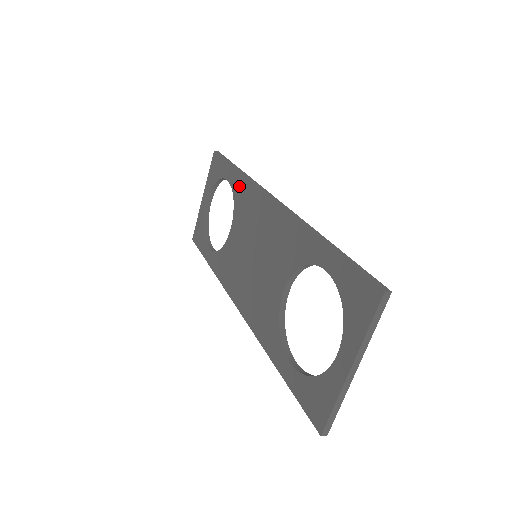
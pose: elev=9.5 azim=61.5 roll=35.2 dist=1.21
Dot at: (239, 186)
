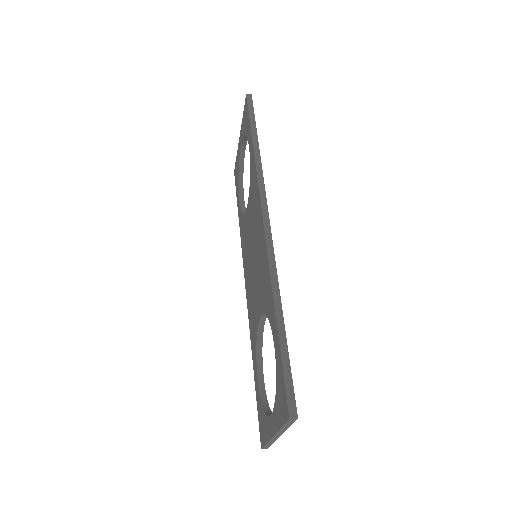
Dot at: (252, 169)
